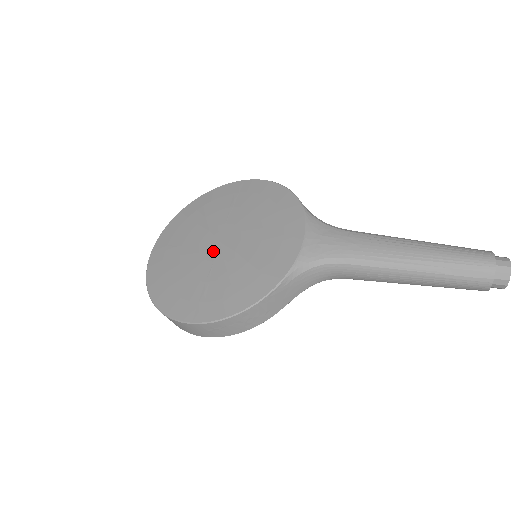
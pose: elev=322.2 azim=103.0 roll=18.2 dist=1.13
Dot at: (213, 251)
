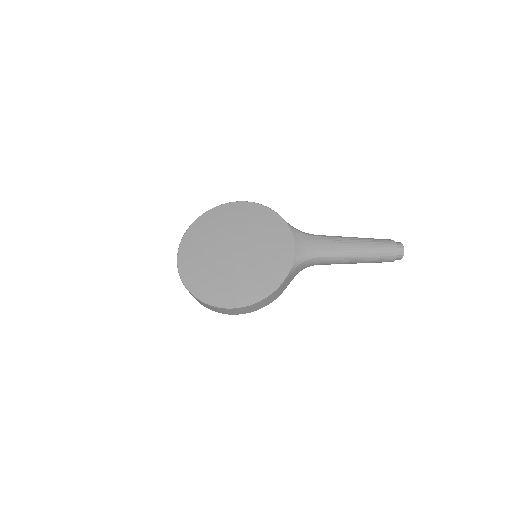
Dot at: (232, 257)
